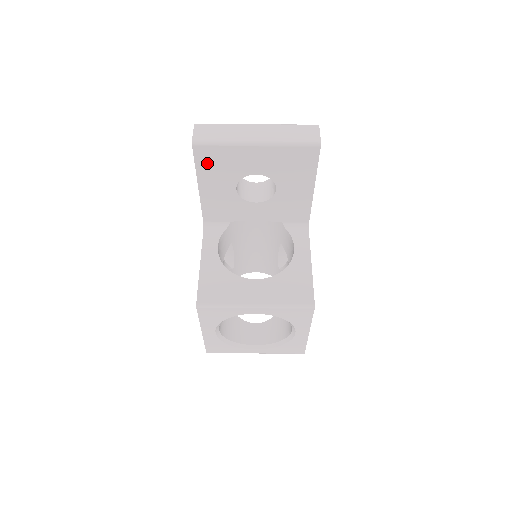
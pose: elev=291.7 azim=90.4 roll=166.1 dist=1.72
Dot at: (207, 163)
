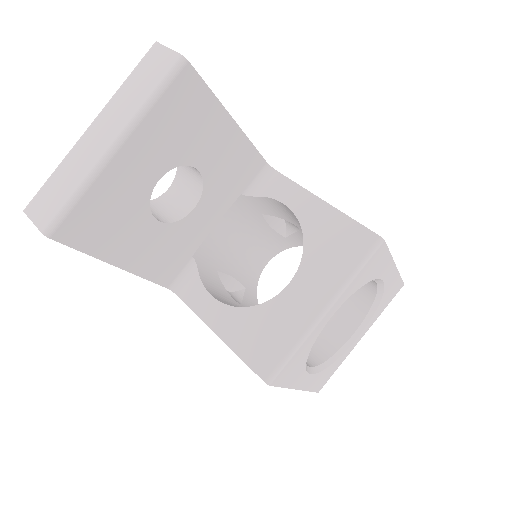
Dot at: (92, 235)
